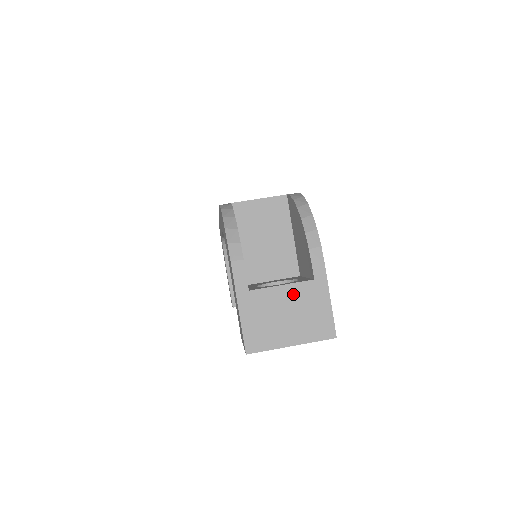
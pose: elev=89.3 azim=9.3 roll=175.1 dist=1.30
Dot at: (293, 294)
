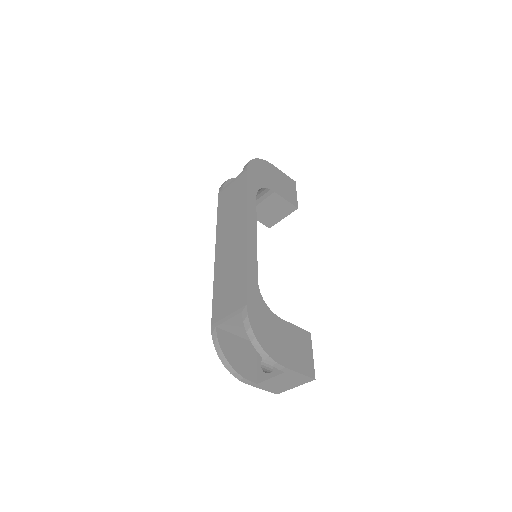
Dot at: (279, 378)
